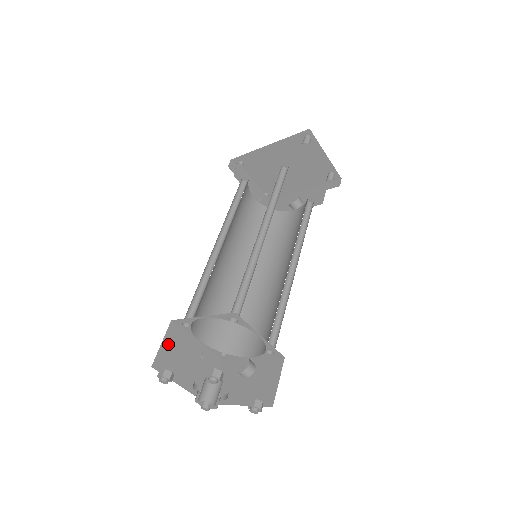
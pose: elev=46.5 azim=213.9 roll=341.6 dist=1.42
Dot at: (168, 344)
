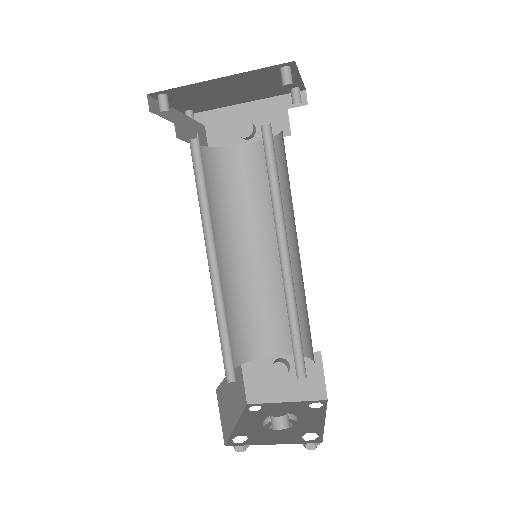
Dot at: (222, 411)
